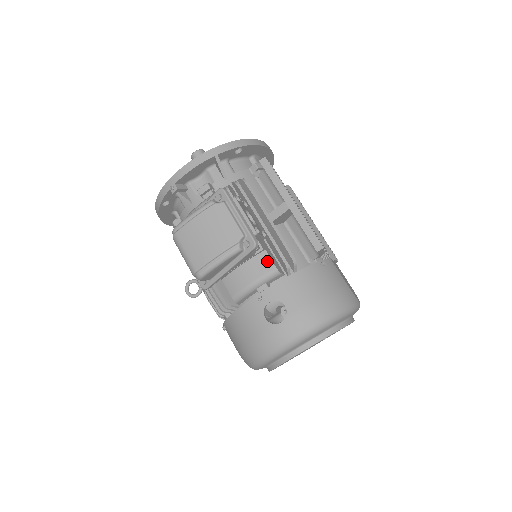
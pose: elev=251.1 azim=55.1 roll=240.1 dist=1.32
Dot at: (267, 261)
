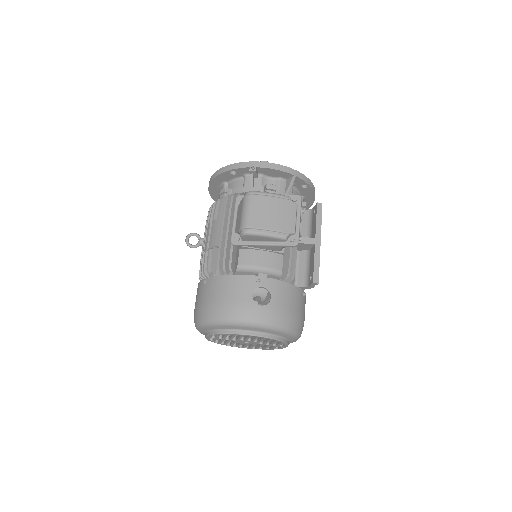
Dot at: (280, 262)
